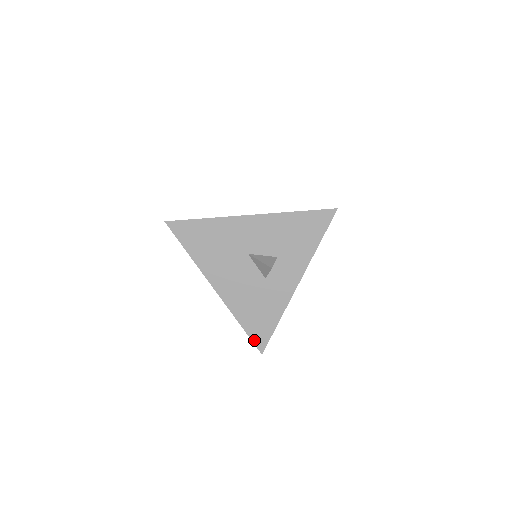
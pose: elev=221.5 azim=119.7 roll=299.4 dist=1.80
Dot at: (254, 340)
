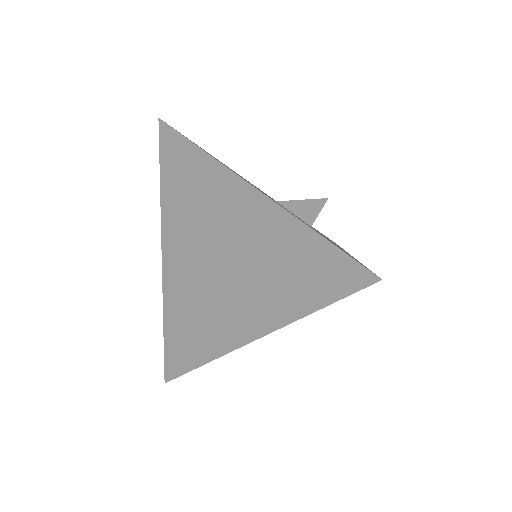
Dot at: (351, 257)
